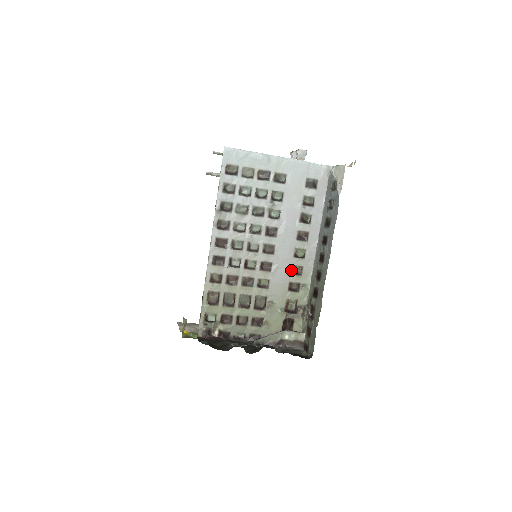
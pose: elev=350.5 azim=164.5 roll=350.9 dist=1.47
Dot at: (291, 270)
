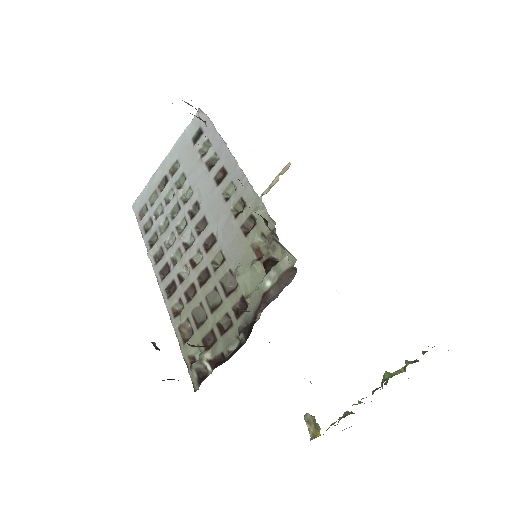
Dot at: (234, 215)
